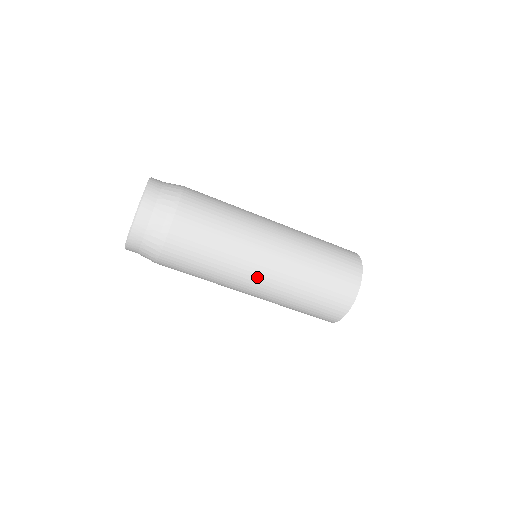
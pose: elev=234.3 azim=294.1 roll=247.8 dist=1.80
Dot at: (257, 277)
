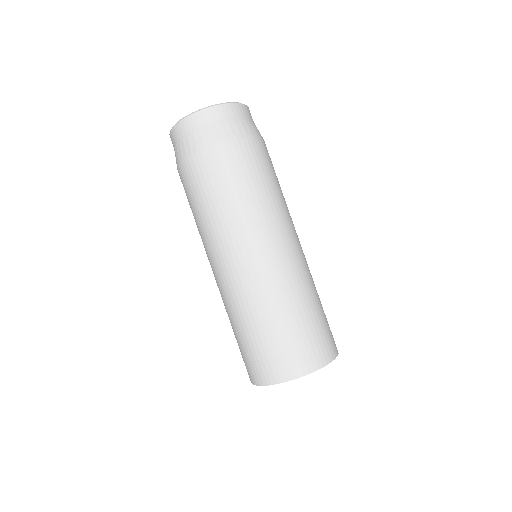
Dot at: (227, 264)
